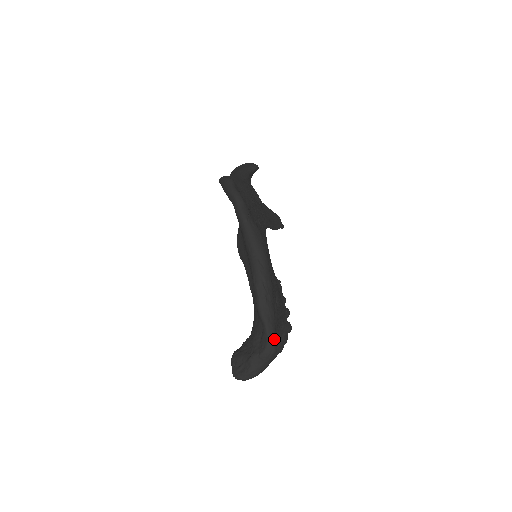
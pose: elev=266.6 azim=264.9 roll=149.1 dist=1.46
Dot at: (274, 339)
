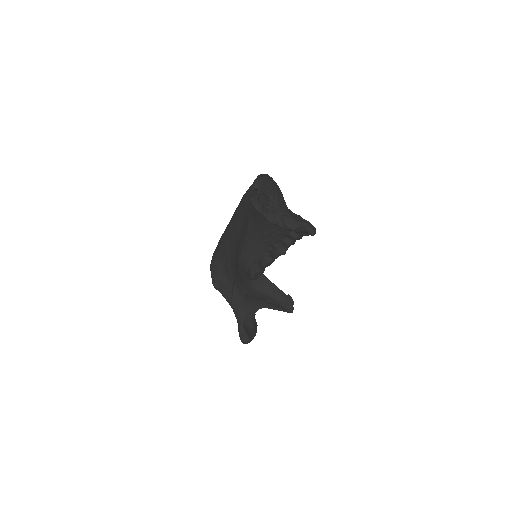
Dot at: occluded
